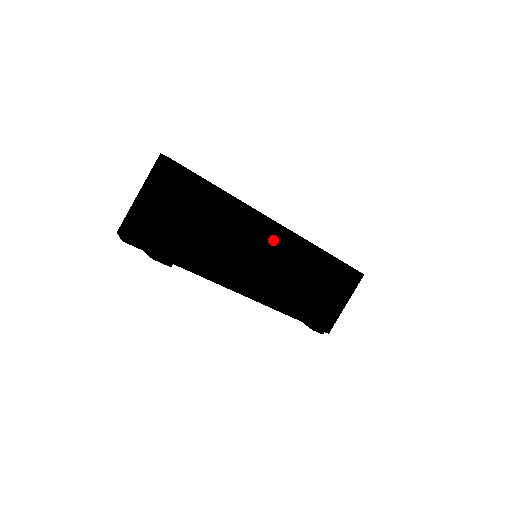
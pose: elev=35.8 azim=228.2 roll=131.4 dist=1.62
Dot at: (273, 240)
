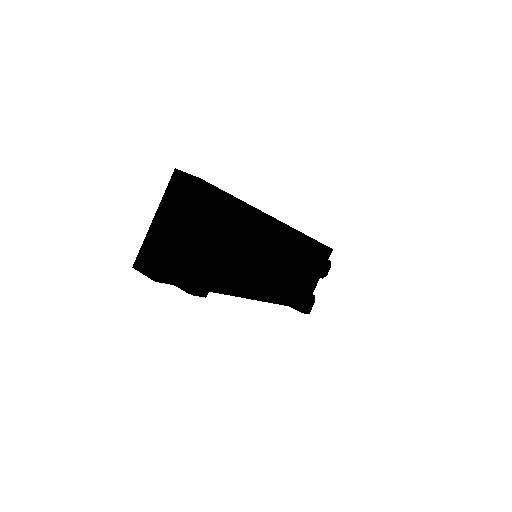
Dot at: (271, 237)
